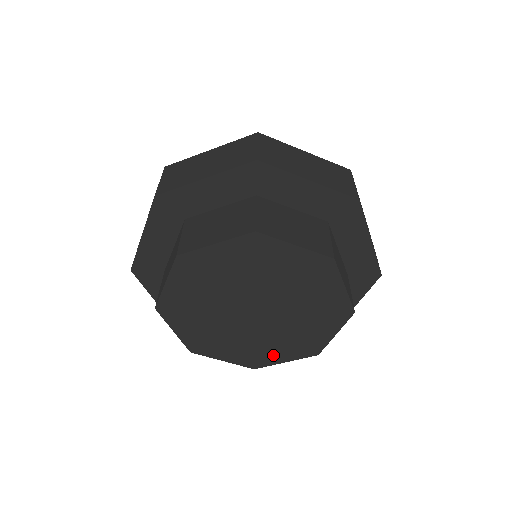
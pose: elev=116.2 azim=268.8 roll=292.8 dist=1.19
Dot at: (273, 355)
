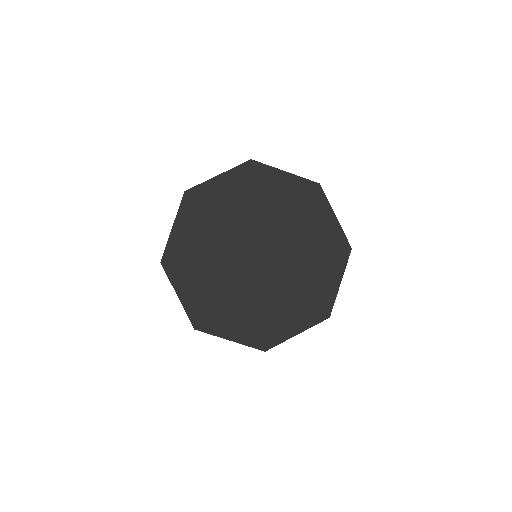
Dot at: (282, 309)
